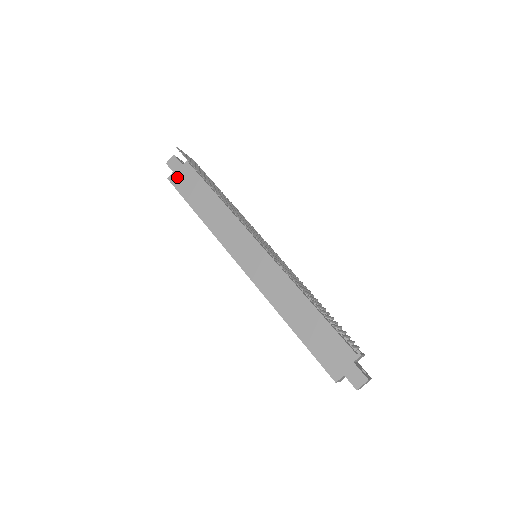
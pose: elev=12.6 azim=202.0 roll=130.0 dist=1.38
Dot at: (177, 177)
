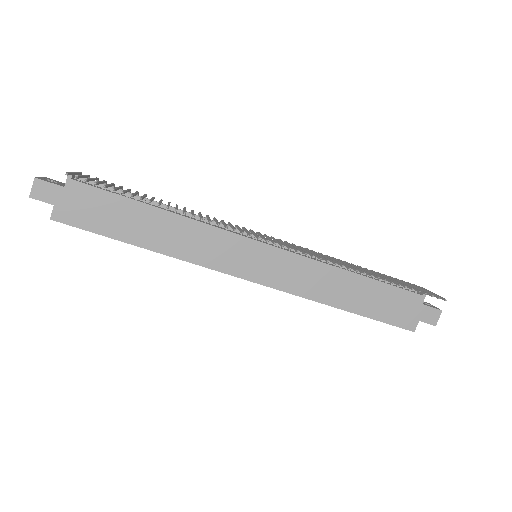
Dot at: (68, 210)
